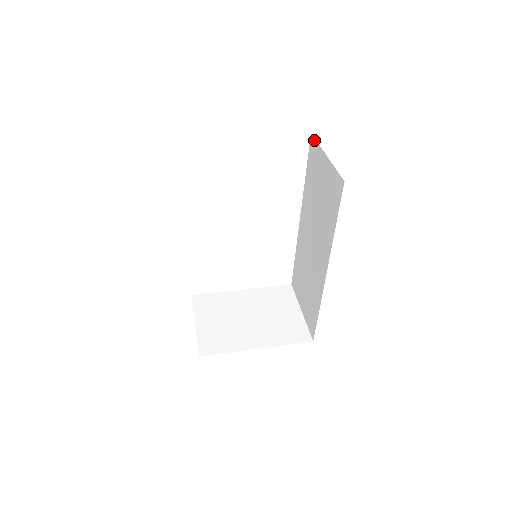
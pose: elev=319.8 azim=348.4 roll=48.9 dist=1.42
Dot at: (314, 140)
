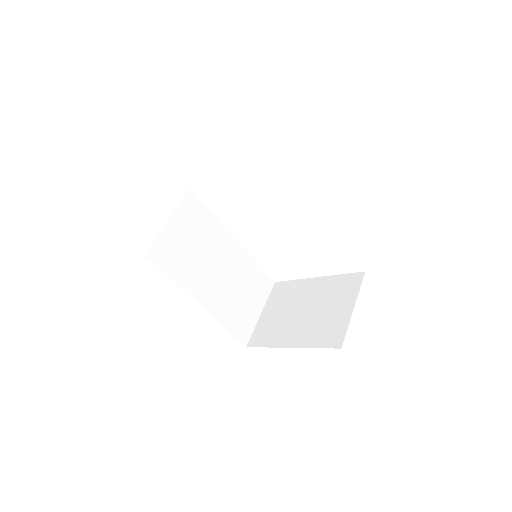
Dot at: occluded
